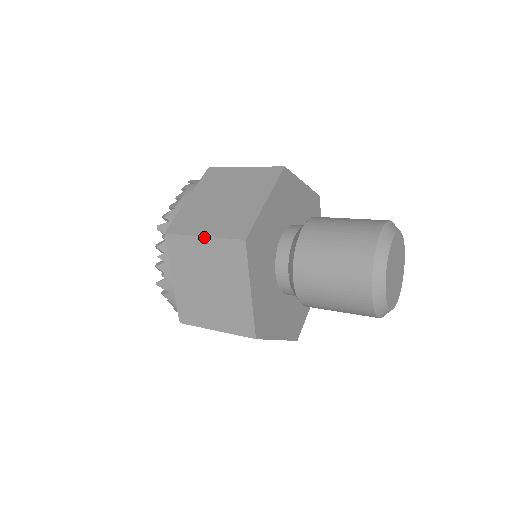
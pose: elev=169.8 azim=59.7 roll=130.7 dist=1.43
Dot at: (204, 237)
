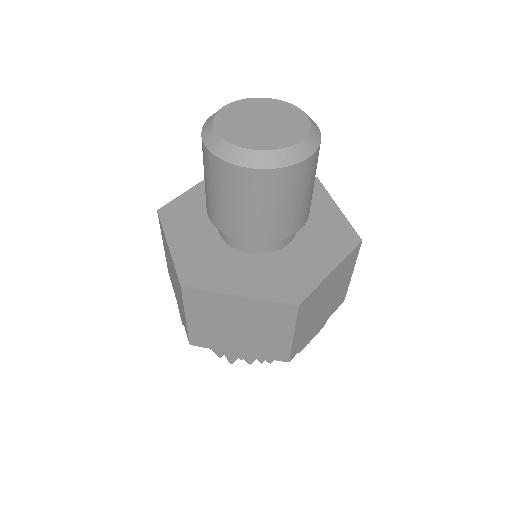
Dot at: (163, 243)
